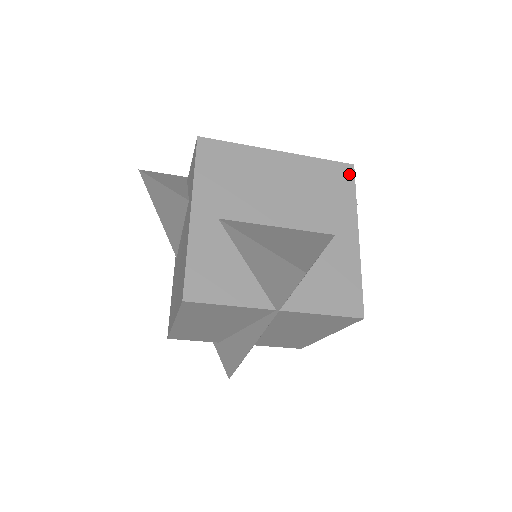
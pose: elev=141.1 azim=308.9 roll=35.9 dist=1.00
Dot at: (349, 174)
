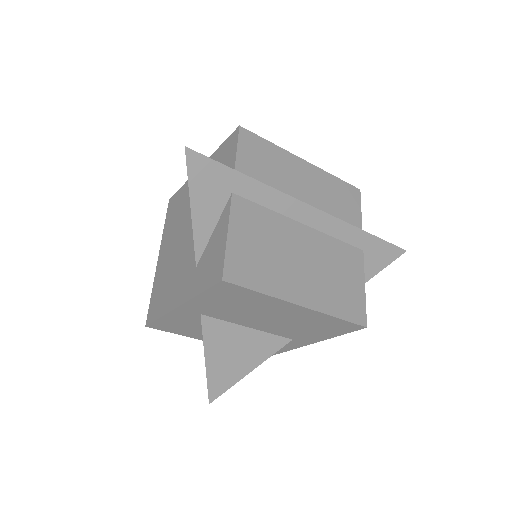
Dot at: (353, 329)
